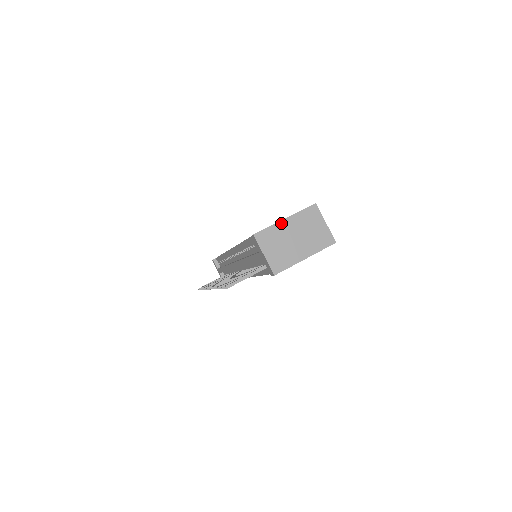
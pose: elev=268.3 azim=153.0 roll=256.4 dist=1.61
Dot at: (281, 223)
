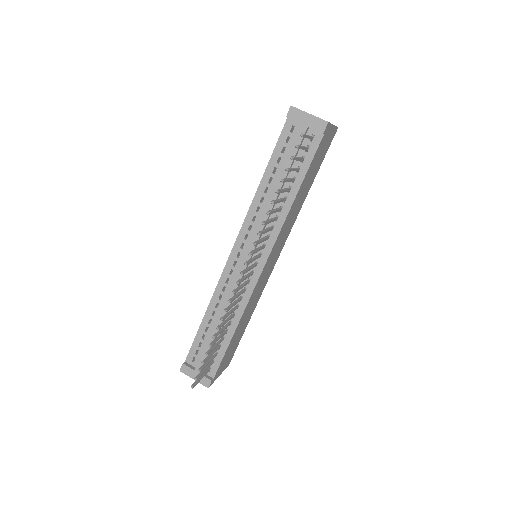
Dot at: occluded
